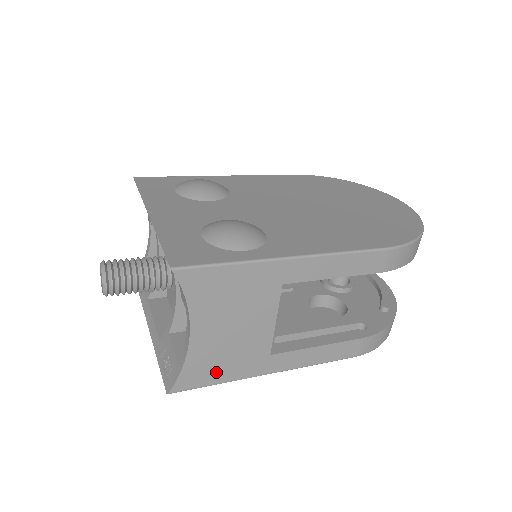
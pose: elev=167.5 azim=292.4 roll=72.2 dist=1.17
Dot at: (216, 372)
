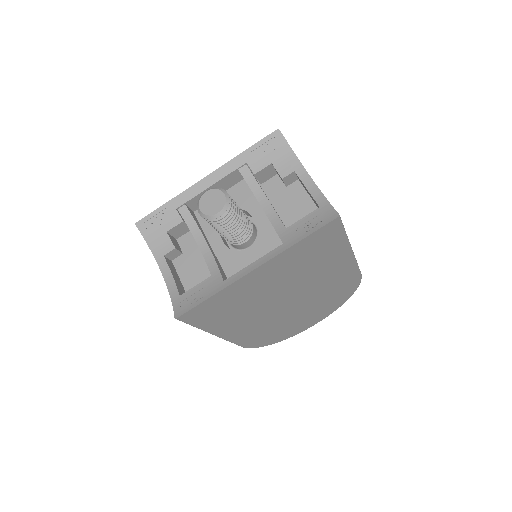
Dot at: occluded
